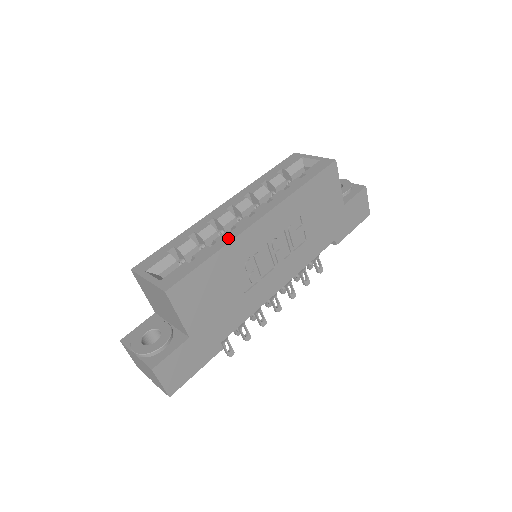
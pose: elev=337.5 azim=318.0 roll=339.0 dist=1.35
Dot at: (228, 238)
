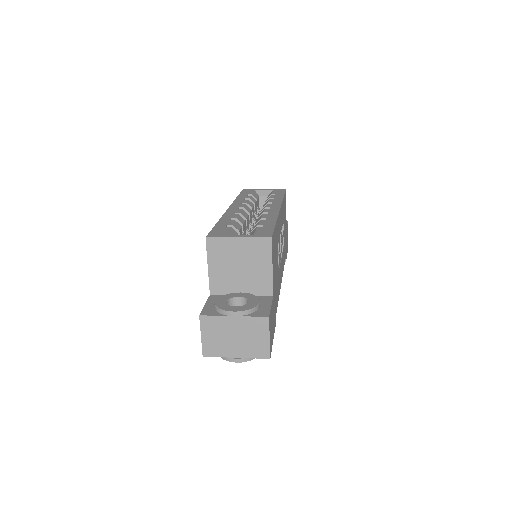
Dot at: (273, 216)
